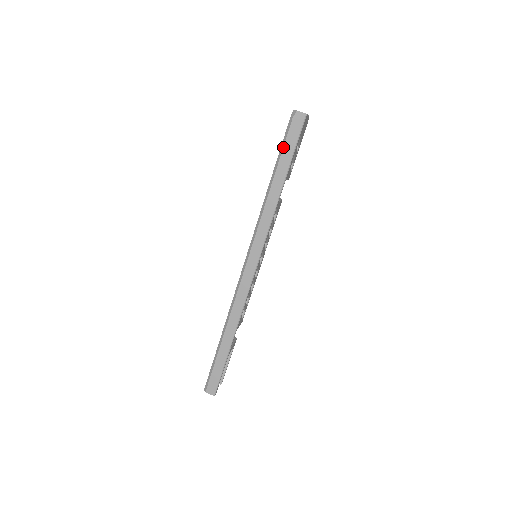
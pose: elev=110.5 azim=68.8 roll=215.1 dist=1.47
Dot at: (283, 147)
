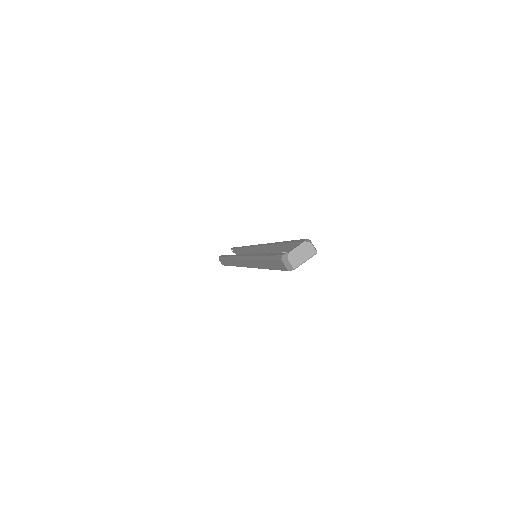
Dot at: (271, 260)
